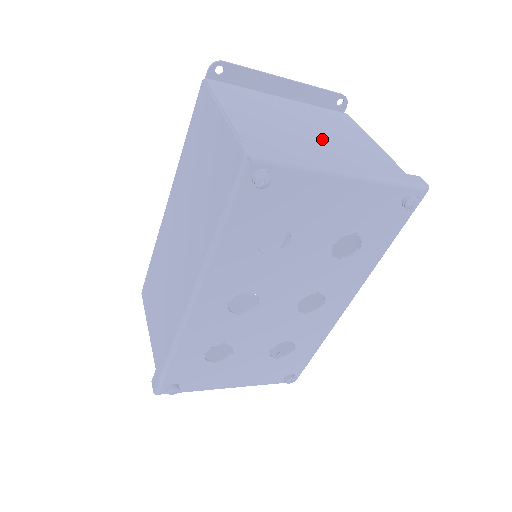
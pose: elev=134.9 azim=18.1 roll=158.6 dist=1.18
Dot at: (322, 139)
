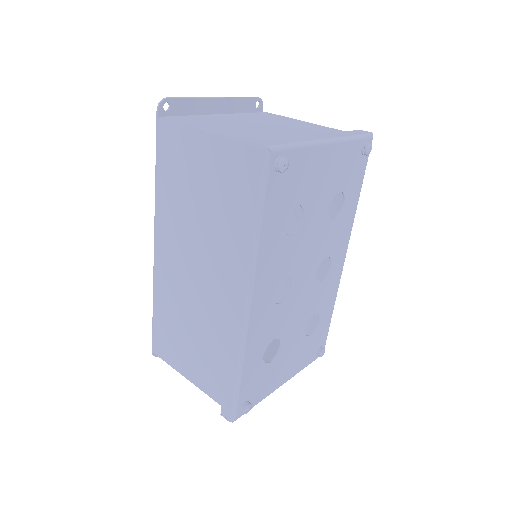
Dot at: (280, 129)
